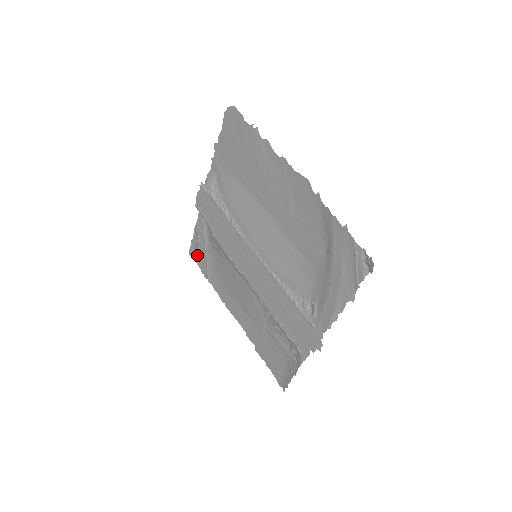
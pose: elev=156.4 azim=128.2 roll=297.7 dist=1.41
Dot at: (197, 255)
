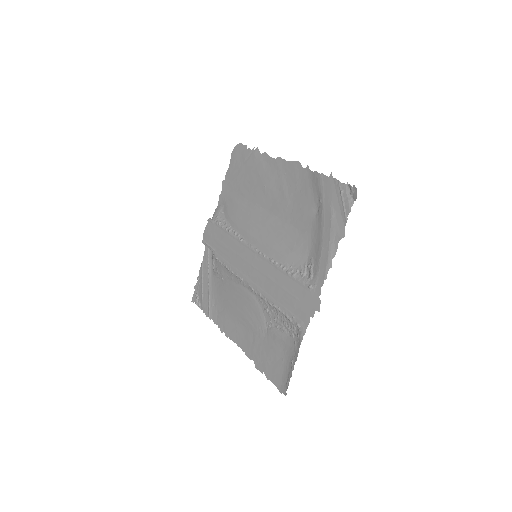
Dot at: (200, 297)
